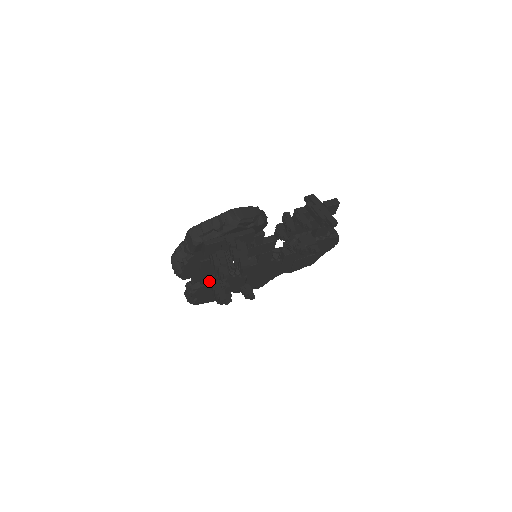
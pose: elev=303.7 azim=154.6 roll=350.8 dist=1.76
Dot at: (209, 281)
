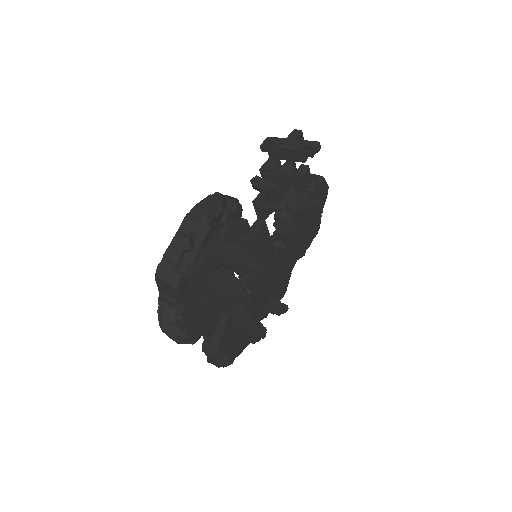
Dot at: (225, 324)
